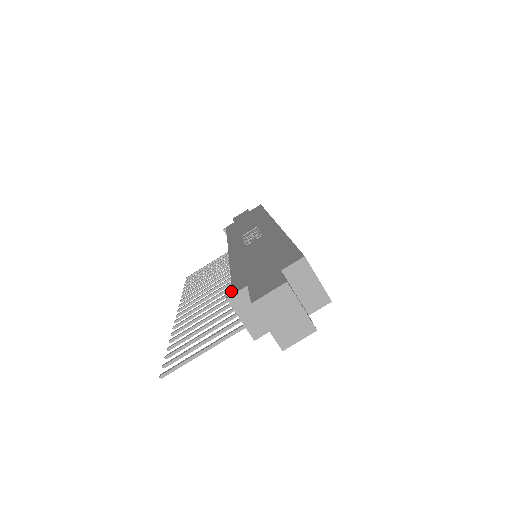
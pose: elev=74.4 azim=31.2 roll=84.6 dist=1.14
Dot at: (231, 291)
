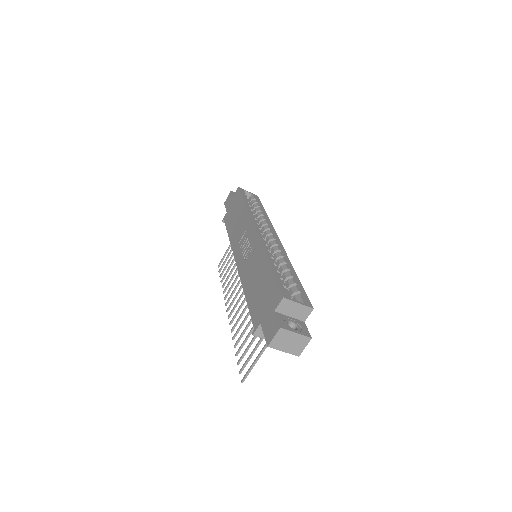
Dot at: occluded
